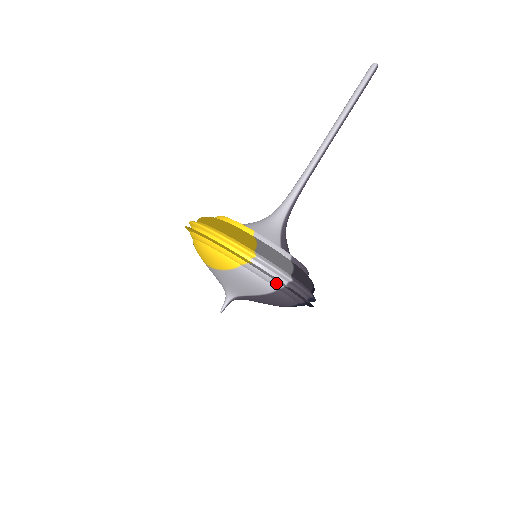
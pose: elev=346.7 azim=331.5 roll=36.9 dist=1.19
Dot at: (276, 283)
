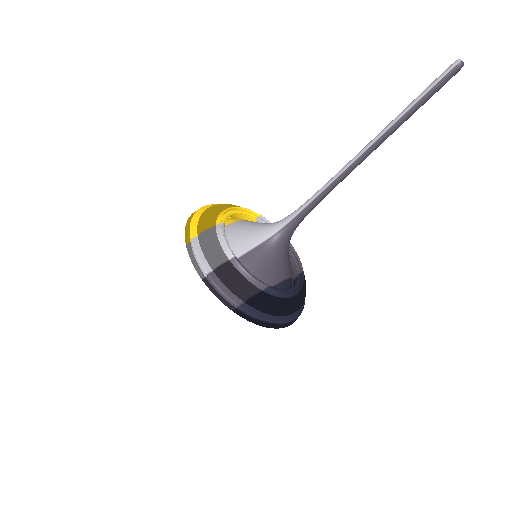
Dot at: (201, 271)
